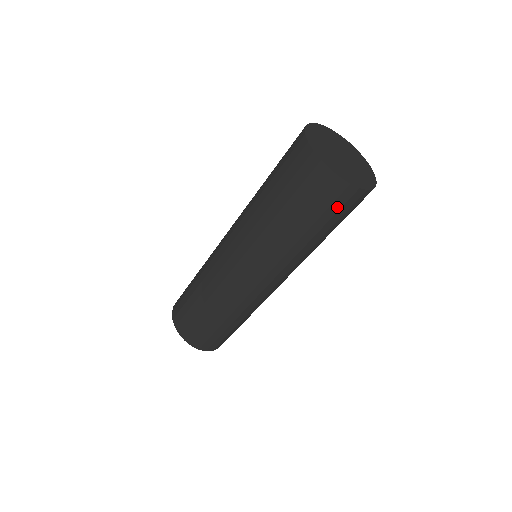
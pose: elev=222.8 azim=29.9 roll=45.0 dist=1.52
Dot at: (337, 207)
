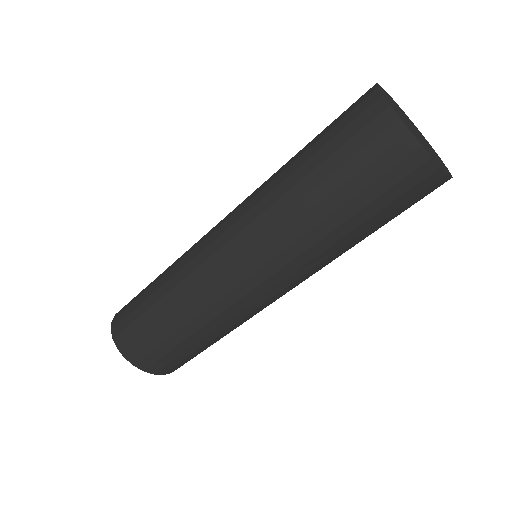
Dot at: occluded
